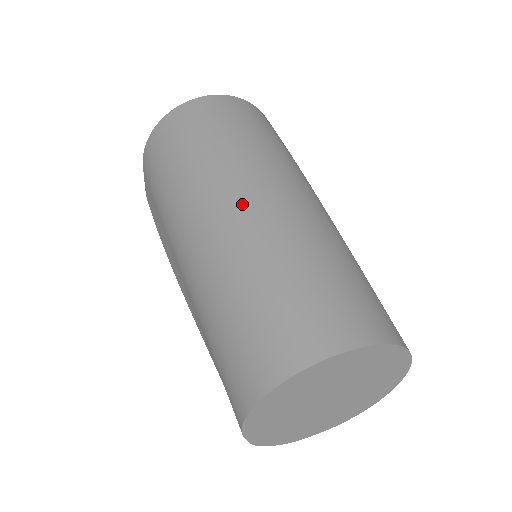
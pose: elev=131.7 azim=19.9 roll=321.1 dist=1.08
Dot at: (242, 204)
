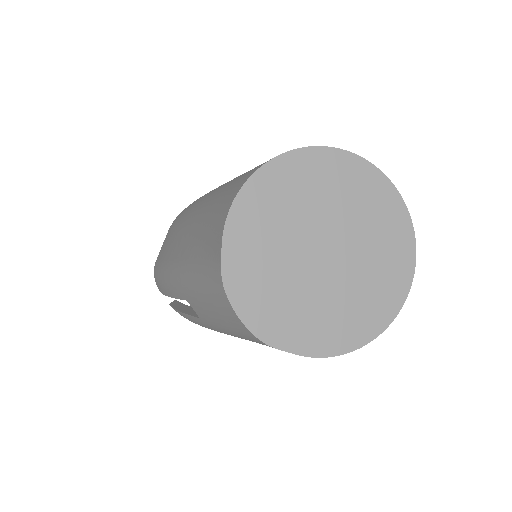
Dot at: occluded
